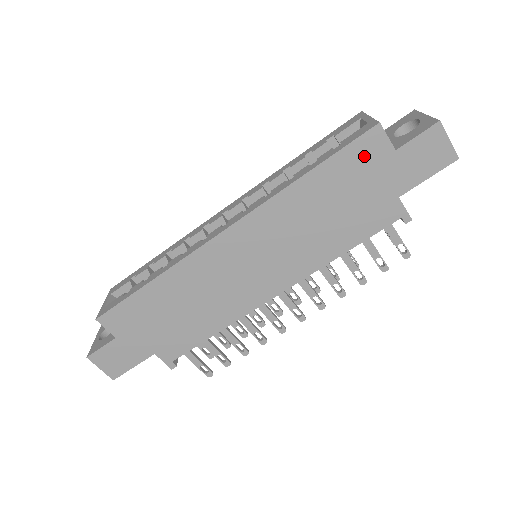
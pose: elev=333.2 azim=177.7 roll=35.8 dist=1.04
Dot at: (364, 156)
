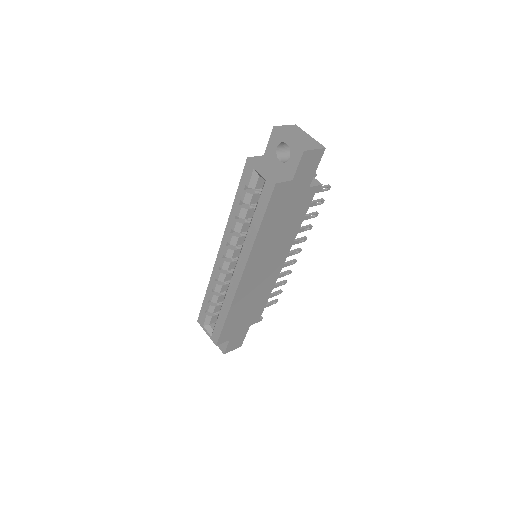
Dot at: (279, 198)
